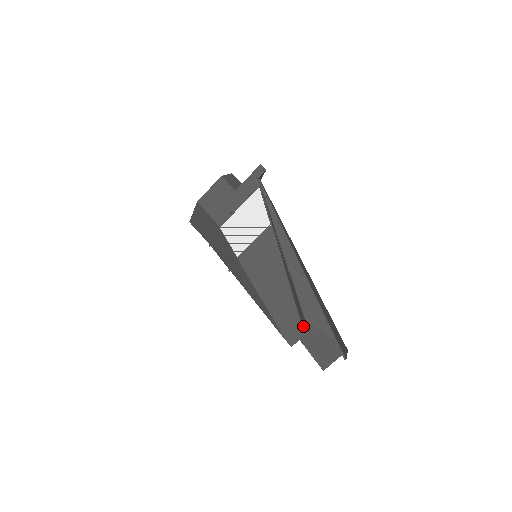
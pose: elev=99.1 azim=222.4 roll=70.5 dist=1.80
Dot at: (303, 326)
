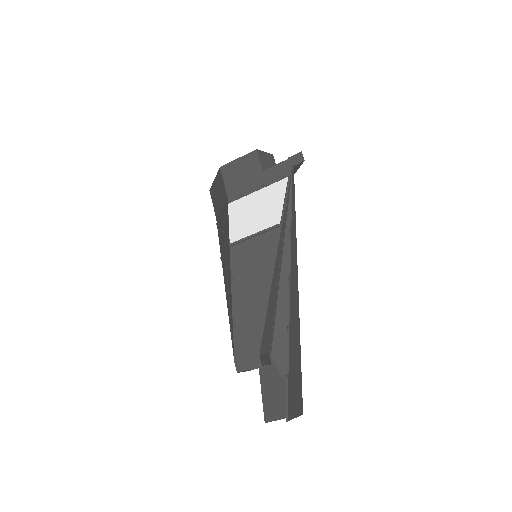
Dot at: (261, 356)
